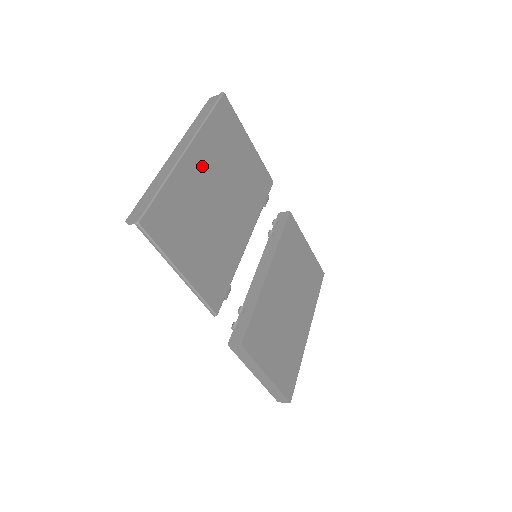
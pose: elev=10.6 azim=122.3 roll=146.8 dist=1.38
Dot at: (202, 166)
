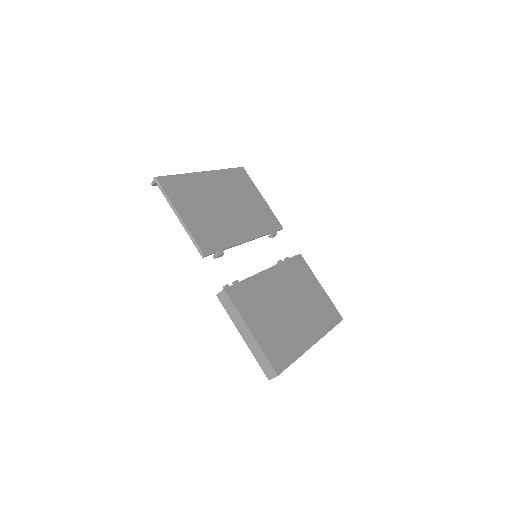
Dot at: (214, 184)
